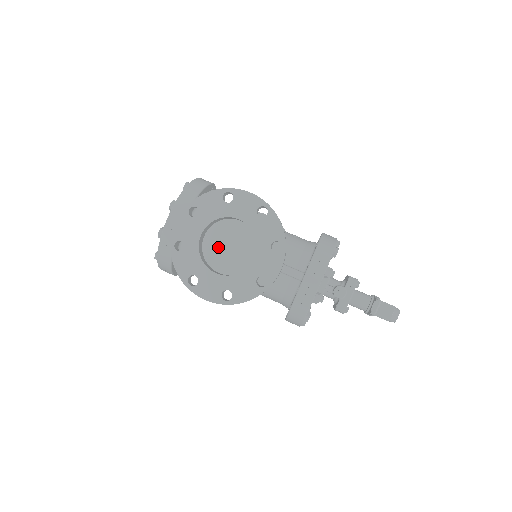
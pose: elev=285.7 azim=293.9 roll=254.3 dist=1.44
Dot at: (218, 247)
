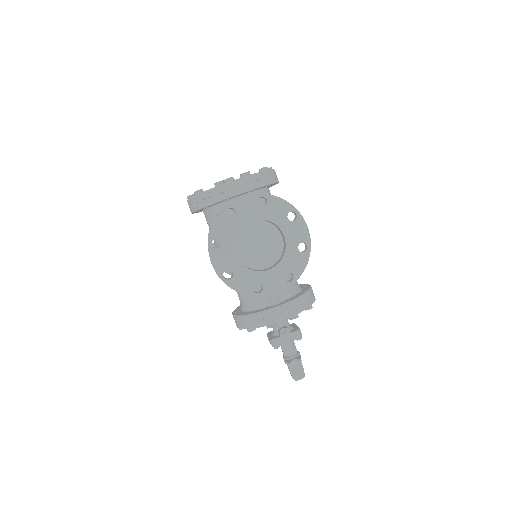
Dot at: (252, 237)
